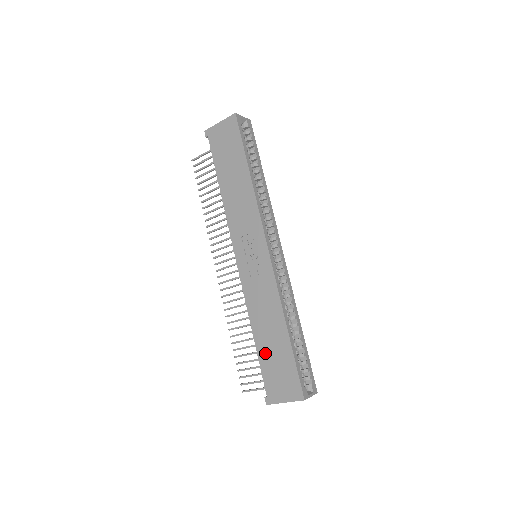
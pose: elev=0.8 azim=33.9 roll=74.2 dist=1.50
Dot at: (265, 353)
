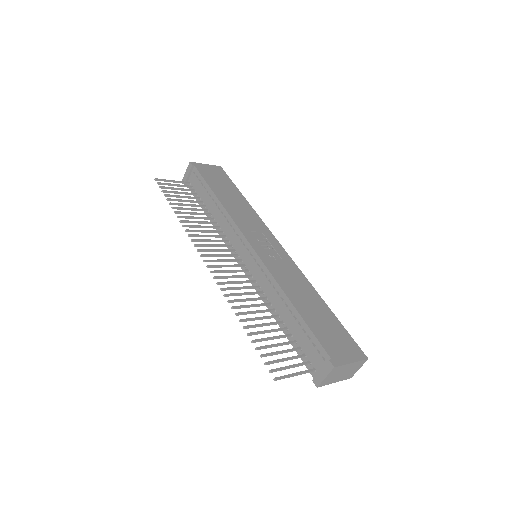
Dot at: (312, 318)
